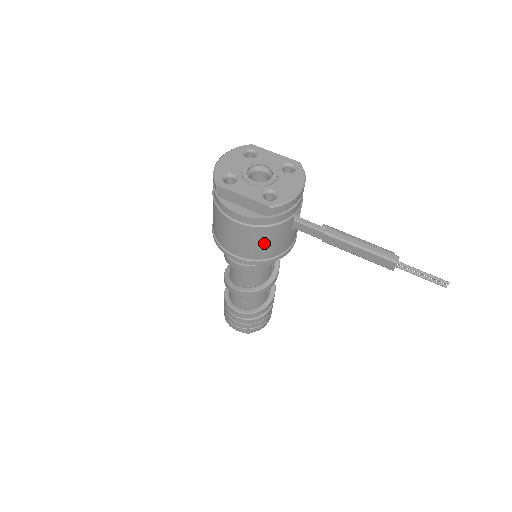
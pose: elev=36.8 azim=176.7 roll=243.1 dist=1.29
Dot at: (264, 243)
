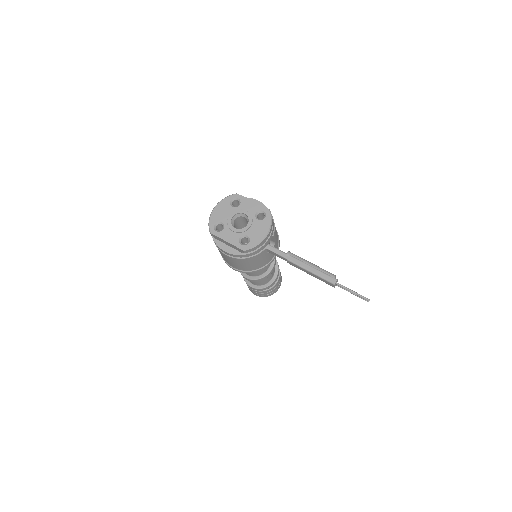
Dot at: (248, 264)
